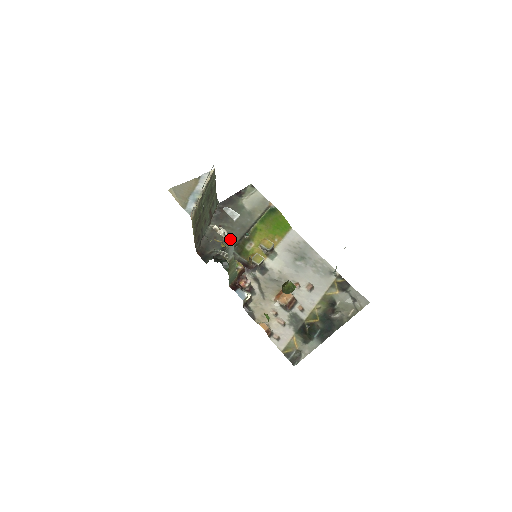
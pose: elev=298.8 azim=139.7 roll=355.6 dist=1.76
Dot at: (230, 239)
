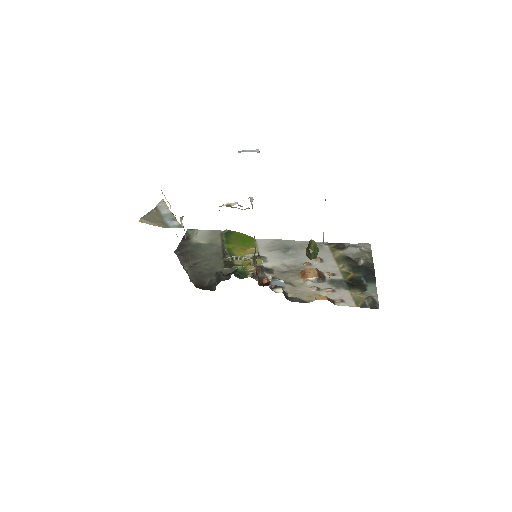
Dot at: (251, 199)
